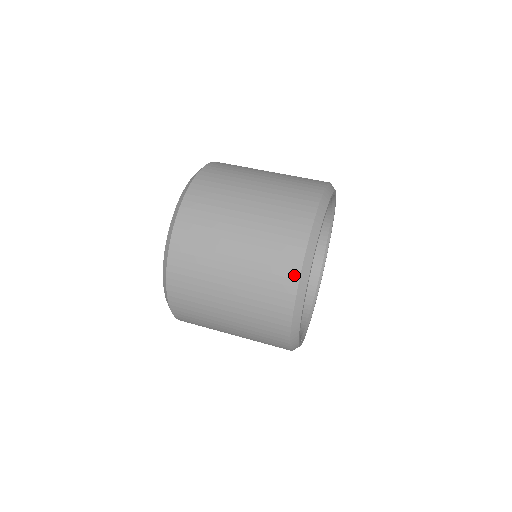
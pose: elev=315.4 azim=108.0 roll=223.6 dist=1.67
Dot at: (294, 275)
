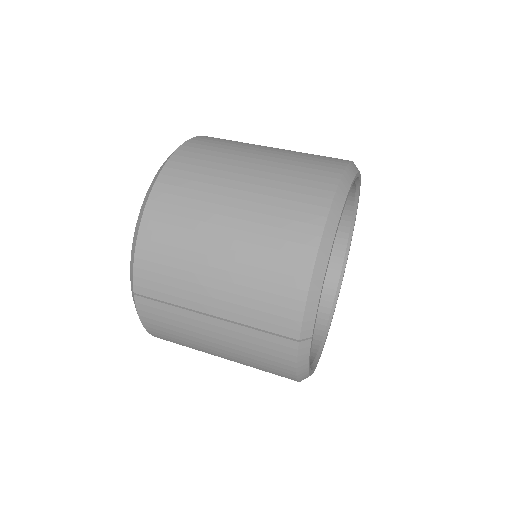
Dot at: (336, 170)
